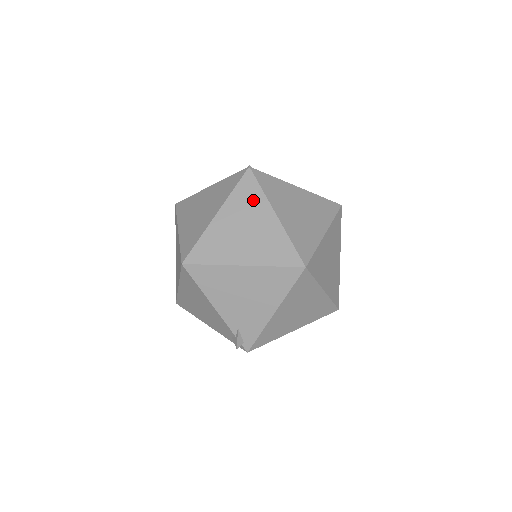
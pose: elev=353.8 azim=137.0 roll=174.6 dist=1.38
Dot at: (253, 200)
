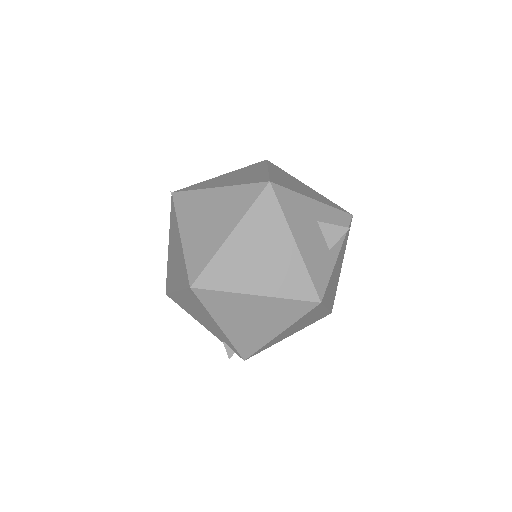
Dot at: (174, 226)
